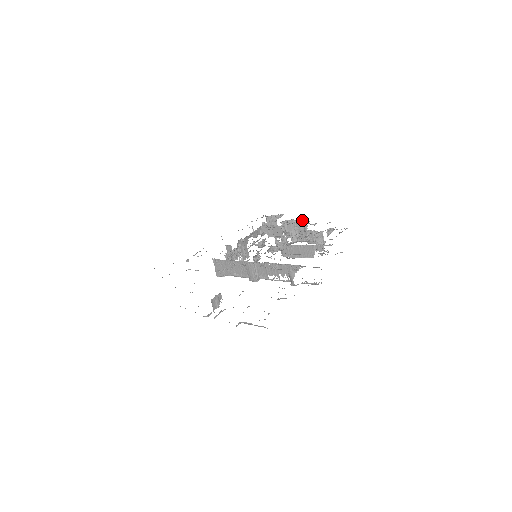
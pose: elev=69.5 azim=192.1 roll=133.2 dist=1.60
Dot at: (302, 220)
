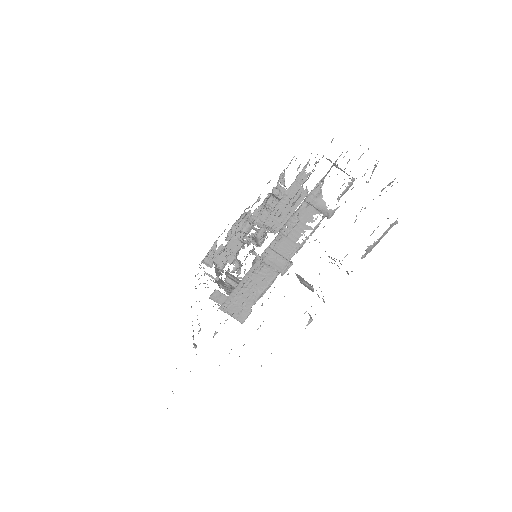
Dot at: (241, 216)
